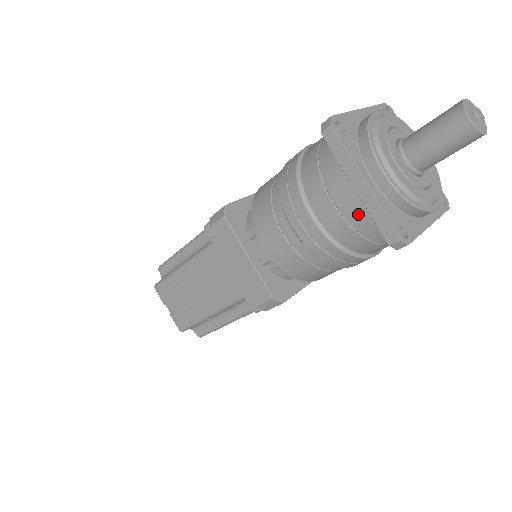
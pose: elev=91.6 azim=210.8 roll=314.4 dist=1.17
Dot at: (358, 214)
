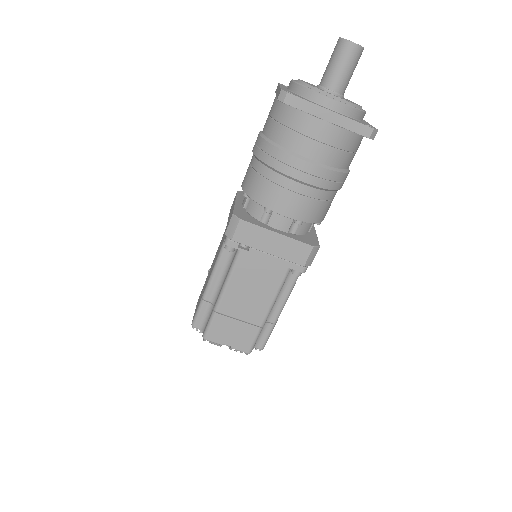
Dot at: (337, 136)
